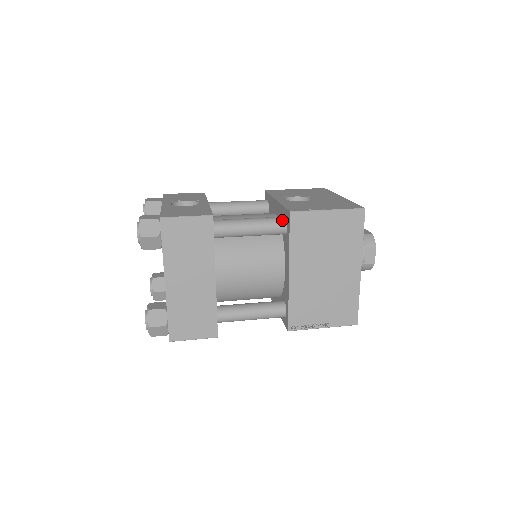
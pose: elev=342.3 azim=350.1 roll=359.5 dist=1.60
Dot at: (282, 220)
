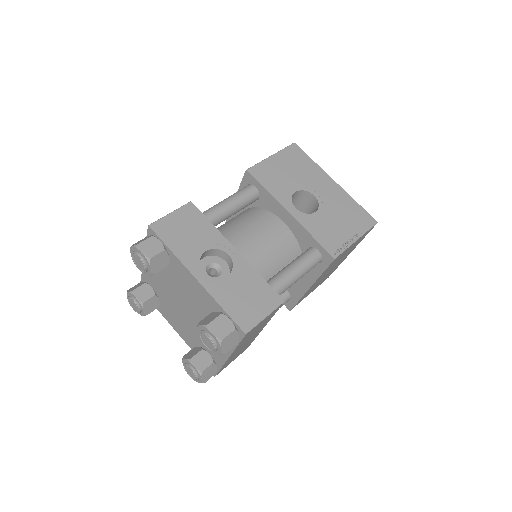
Dot at: (319, 258)
